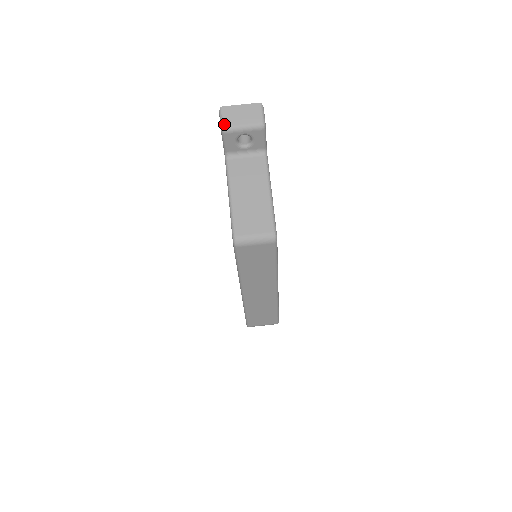
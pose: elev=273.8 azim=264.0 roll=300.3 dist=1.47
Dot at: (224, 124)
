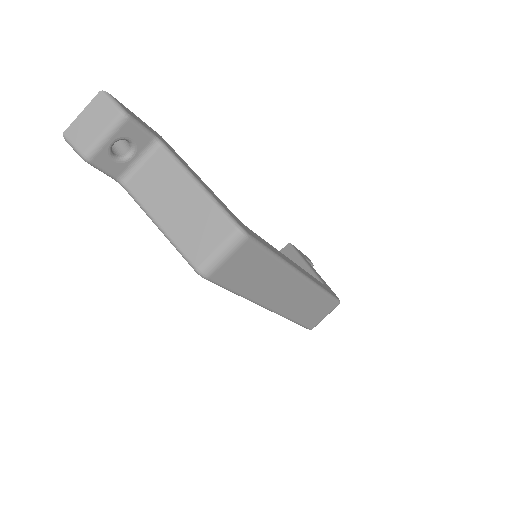
Dot at: (80, 151)
